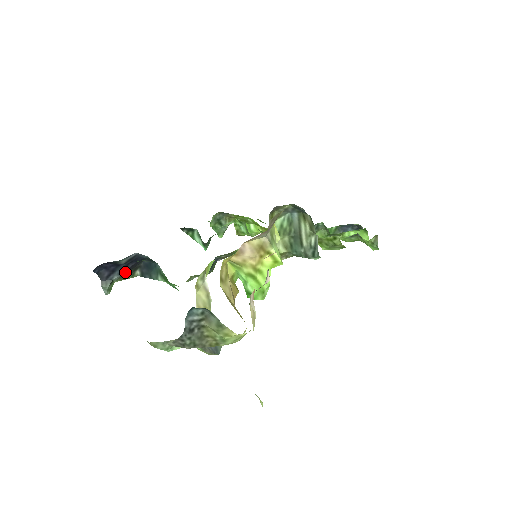
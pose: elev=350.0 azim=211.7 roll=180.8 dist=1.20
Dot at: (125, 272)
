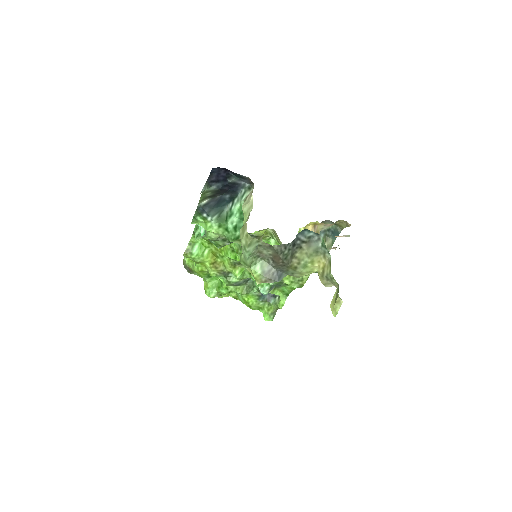
Dot at: (219, 189)
